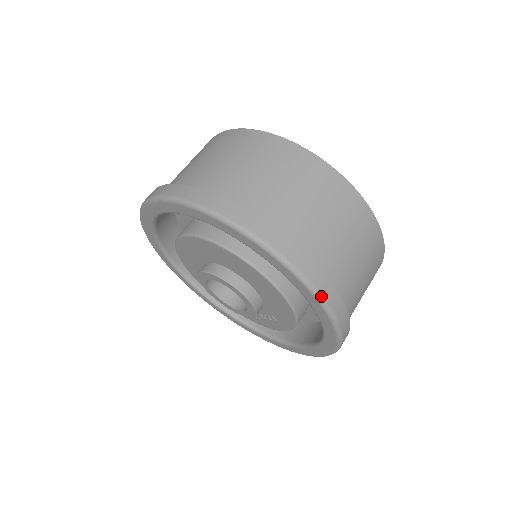
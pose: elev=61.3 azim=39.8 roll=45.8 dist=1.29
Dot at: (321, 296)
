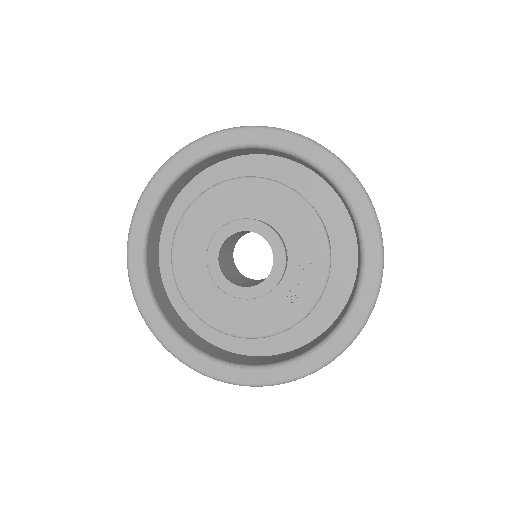
Dot at: (313, 140)
